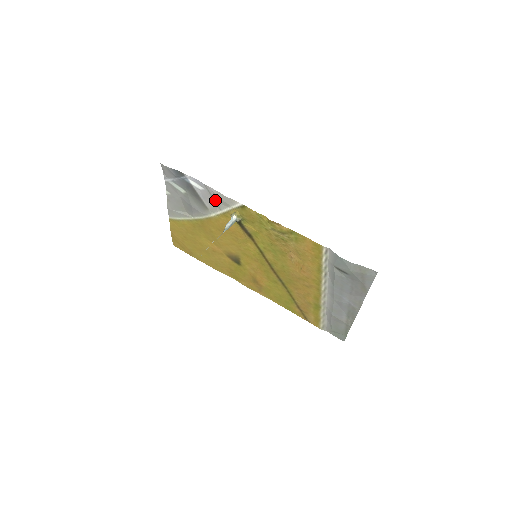
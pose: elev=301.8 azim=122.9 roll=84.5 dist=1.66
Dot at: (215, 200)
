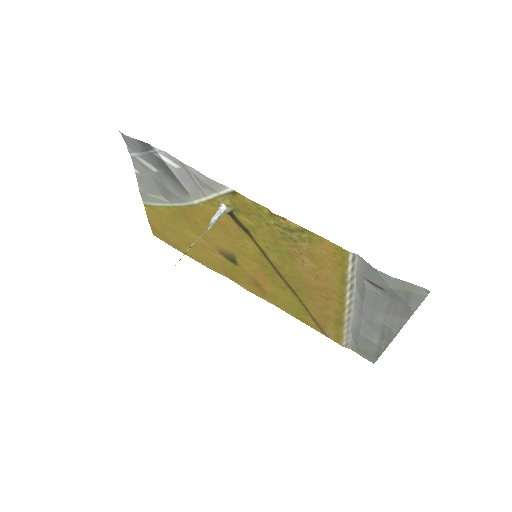
Dot at: (196, 183)
